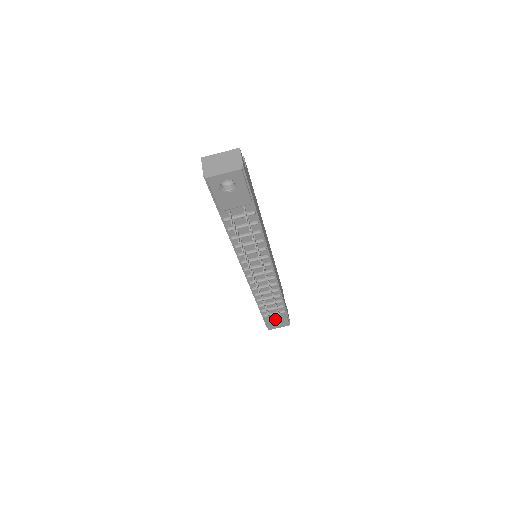
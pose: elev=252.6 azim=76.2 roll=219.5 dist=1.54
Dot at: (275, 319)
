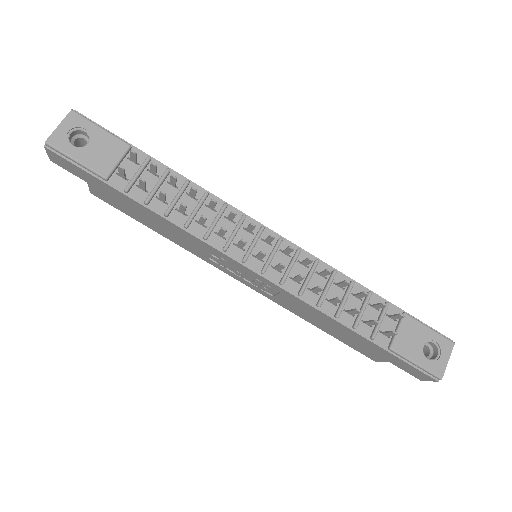
Dot at: (414, 342)
